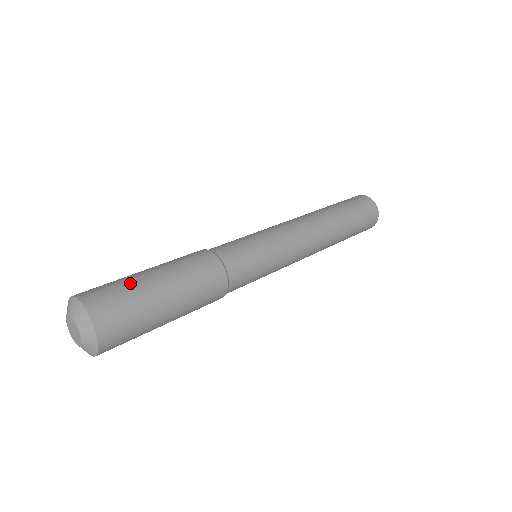
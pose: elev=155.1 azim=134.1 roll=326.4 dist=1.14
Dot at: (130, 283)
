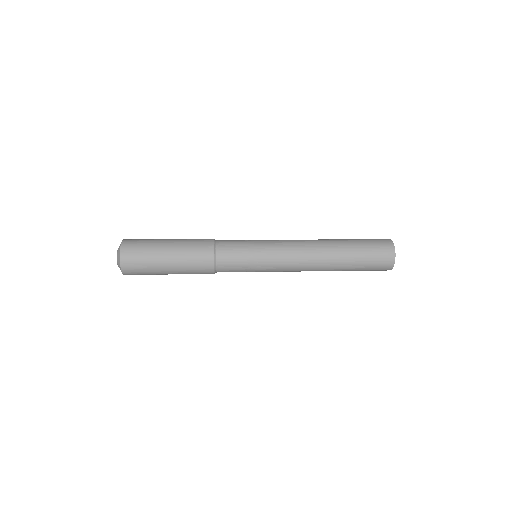
Dot at: (152, 240)
